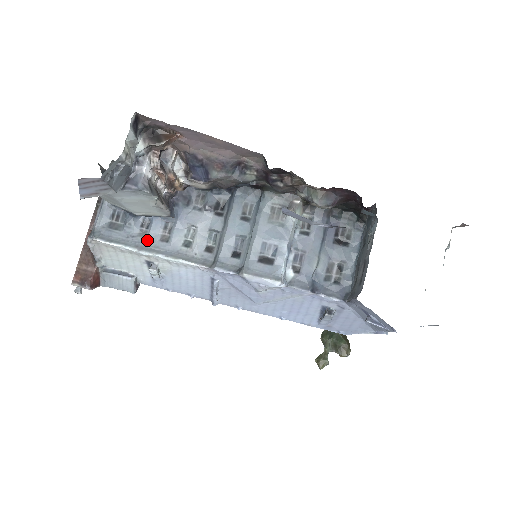
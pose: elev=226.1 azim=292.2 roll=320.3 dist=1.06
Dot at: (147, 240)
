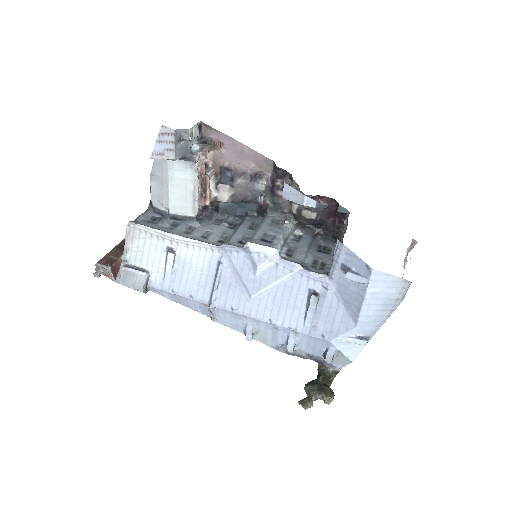
Dot at: (174, 231)
